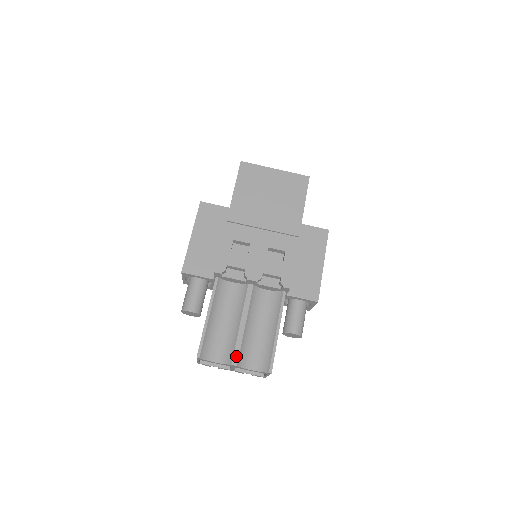
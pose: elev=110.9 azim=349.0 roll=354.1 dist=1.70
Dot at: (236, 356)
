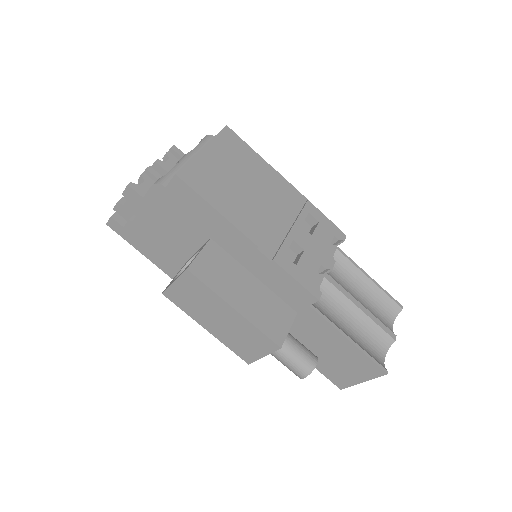
Dot at: (388, 331)
